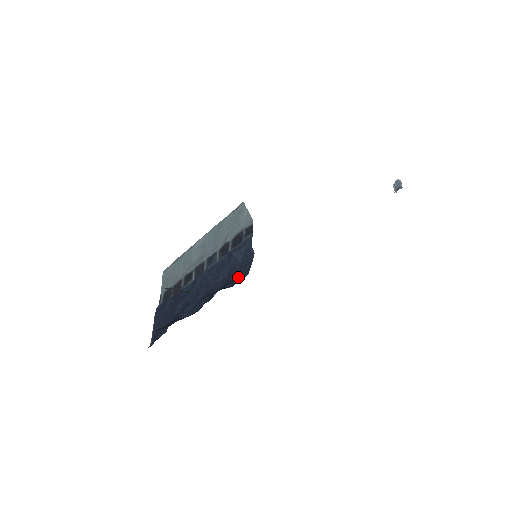
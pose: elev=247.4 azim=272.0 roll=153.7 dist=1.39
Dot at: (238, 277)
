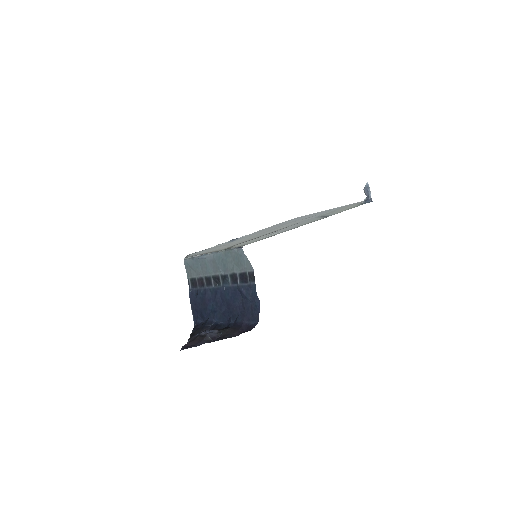
Dot at: (251, 315)
